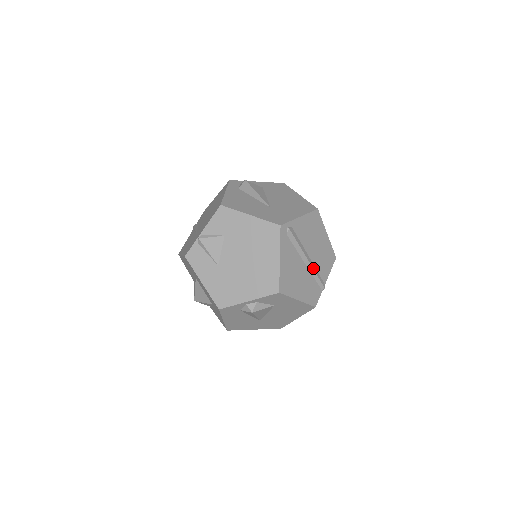
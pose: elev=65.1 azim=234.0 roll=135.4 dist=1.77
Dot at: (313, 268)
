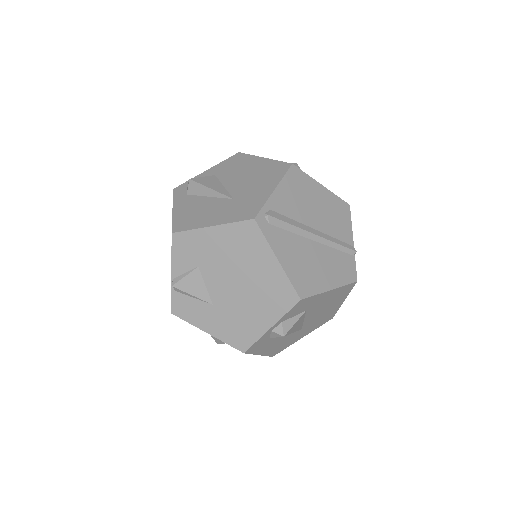
Dot at: (327, 239)
